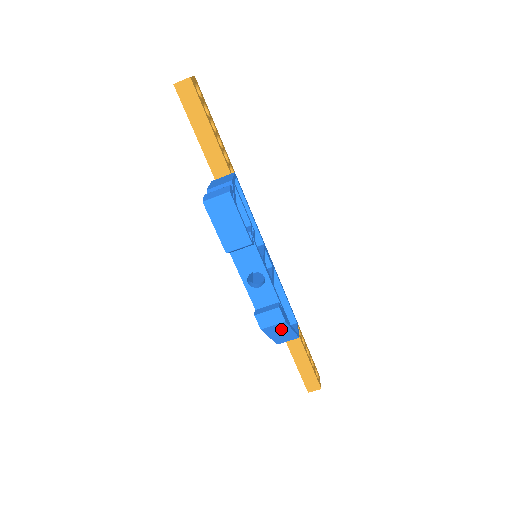
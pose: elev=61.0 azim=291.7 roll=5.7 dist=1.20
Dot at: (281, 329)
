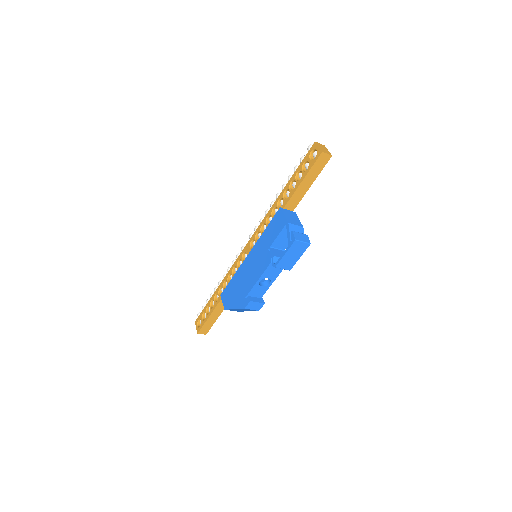
Dot at: (248, 310)
